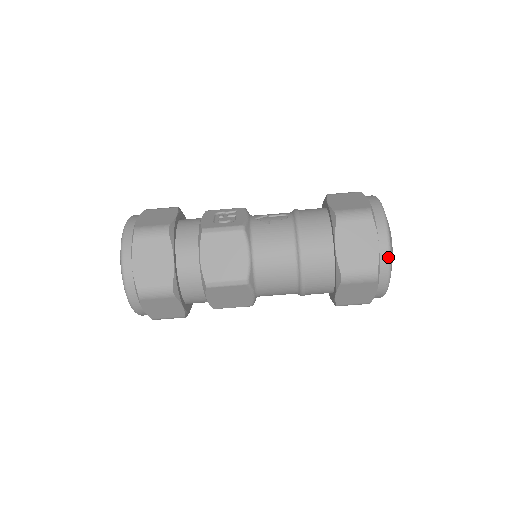
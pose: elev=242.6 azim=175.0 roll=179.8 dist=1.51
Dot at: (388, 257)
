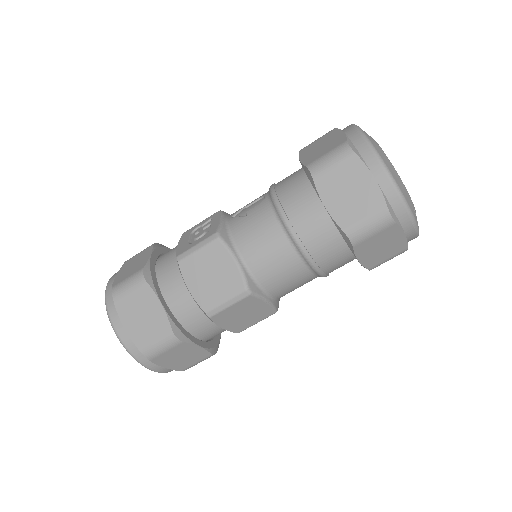
Dot at: (394, 188)
